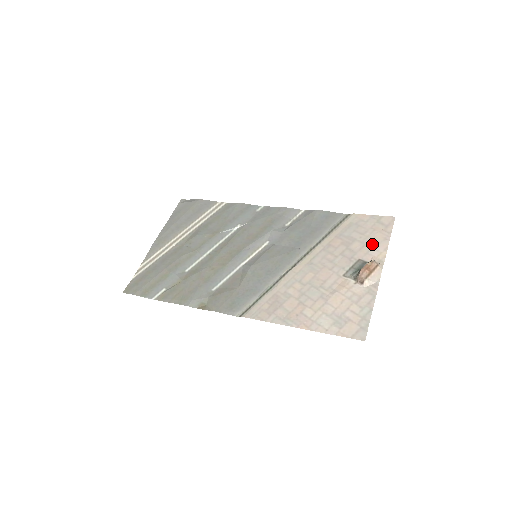
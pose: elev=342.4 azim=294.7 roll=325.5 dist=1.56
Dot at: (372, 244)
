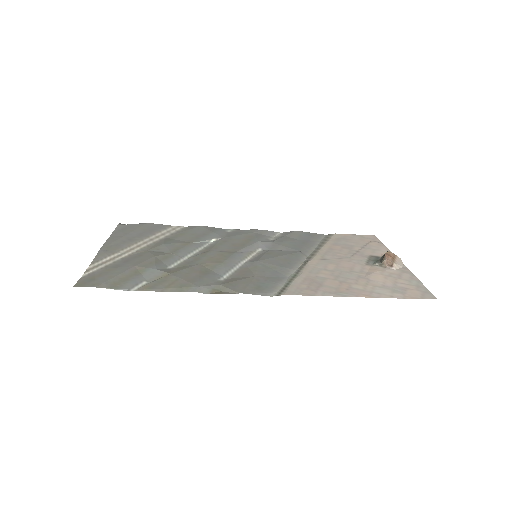
Dot at: (372, 247)
